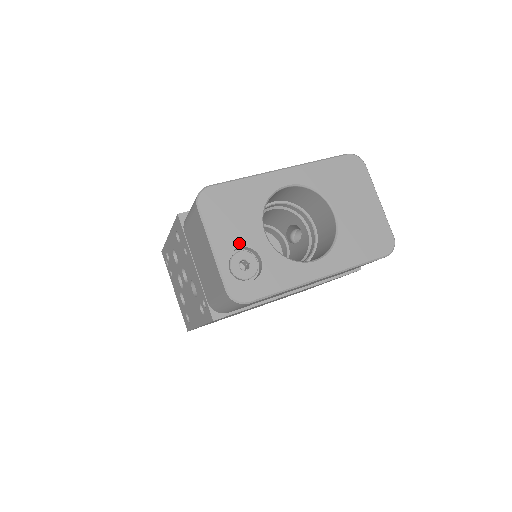
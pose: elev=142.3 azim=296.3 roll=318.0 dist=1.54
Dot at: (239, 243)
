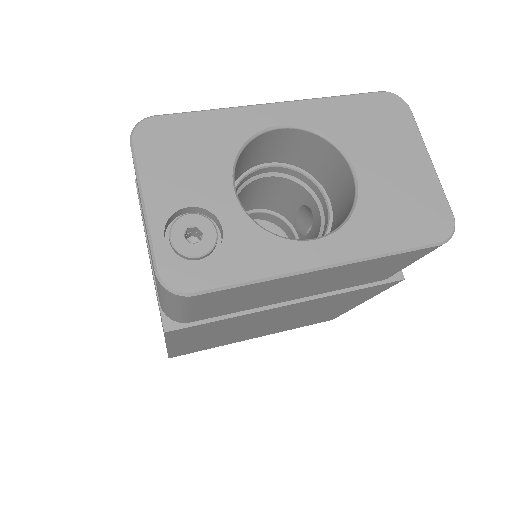
Dot at: (189, 200)
